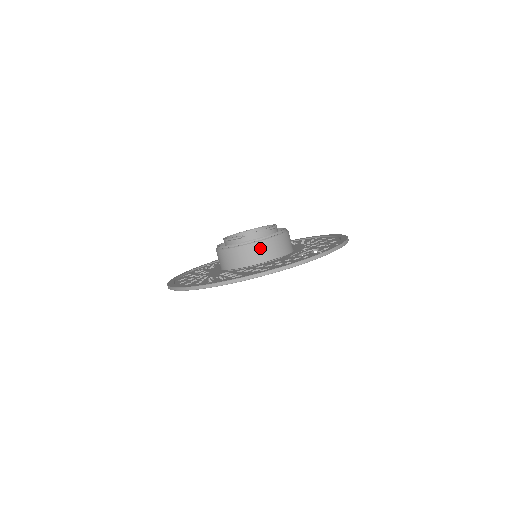
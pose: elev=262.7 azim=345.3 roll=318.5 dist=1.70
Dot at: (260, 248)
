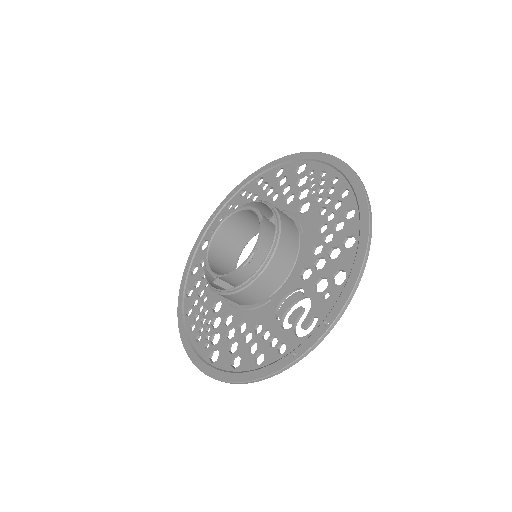
Dot at: (238, 297)
